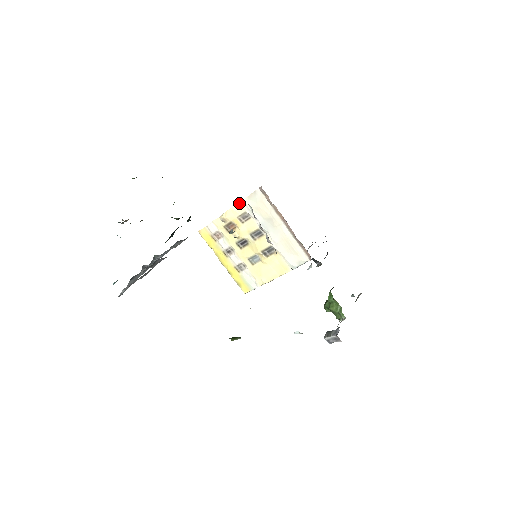
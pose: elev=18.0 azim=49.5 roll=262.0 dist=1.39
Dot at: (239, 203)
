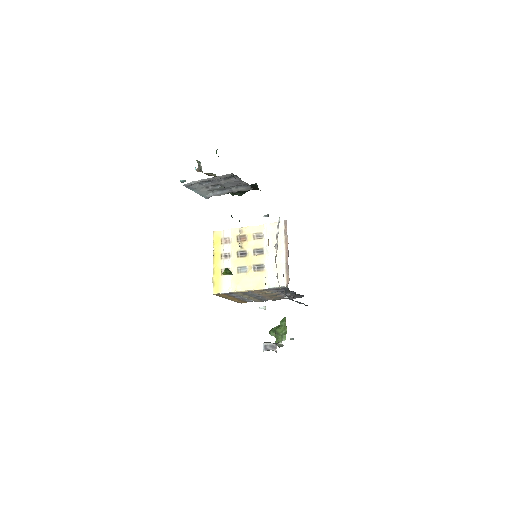
Dot at: (262, 225)
